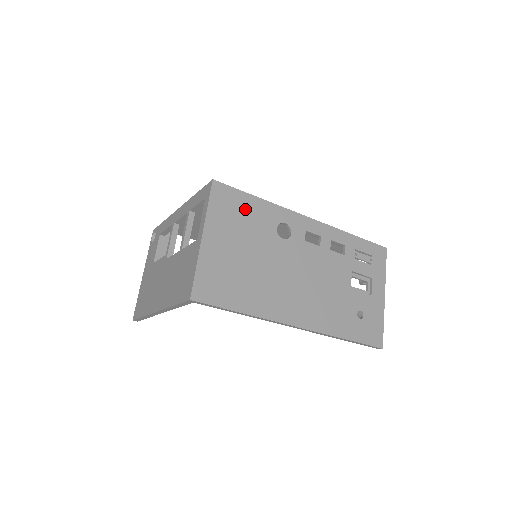
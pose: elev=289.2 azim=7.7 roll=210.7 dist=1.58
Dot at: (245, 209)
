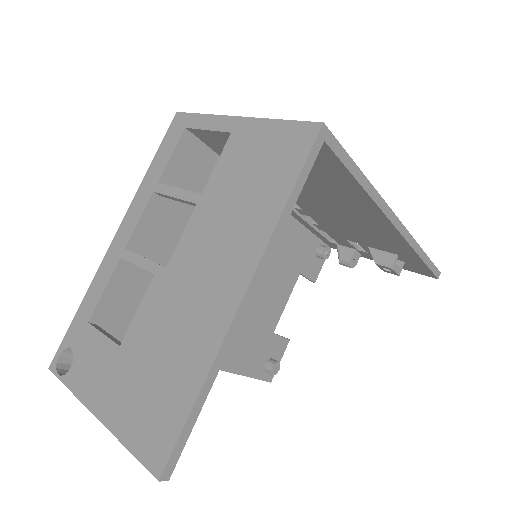
Dot at: occluded
